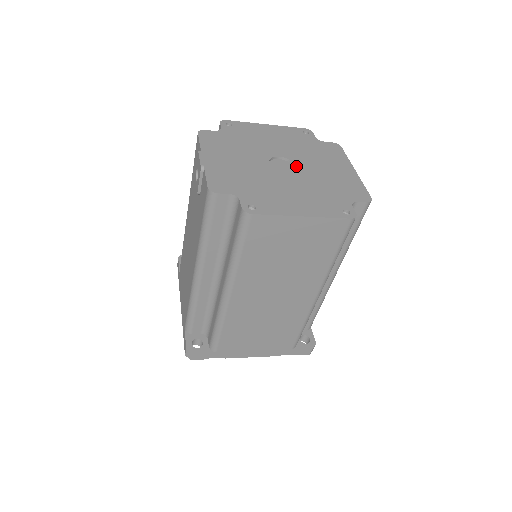
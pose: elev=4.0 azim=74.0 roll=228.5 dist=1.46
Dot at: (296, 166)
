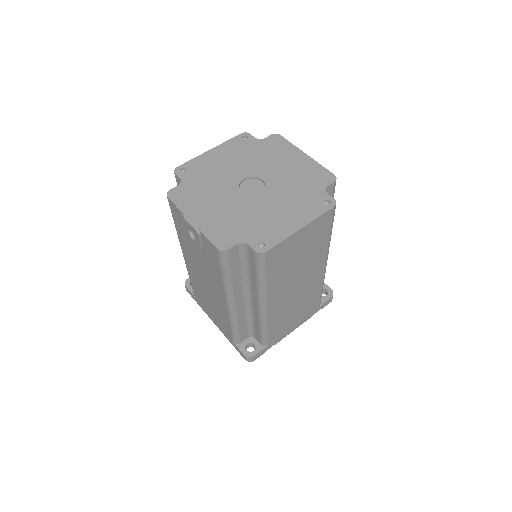
Dot at: (262, 180)
